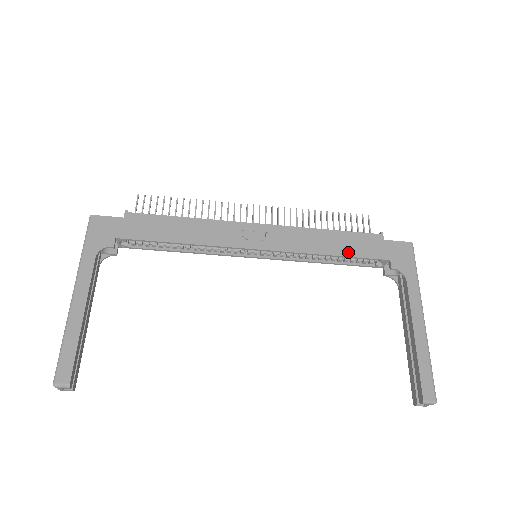
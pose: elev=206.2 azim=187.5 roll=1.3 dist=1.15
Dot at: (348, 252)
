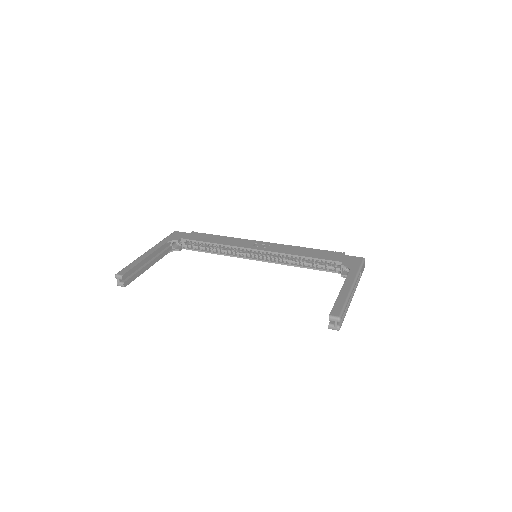
Dot at: (314, 256)
